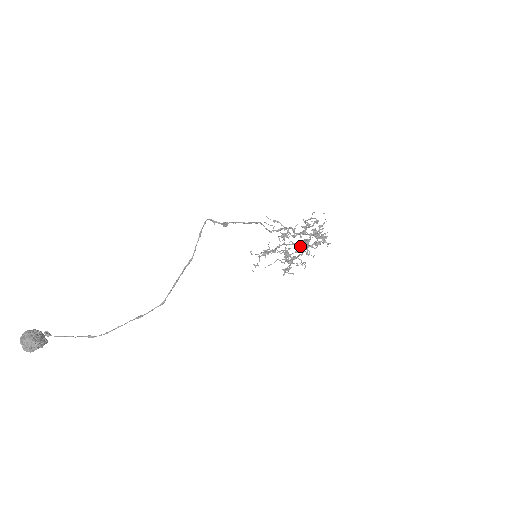
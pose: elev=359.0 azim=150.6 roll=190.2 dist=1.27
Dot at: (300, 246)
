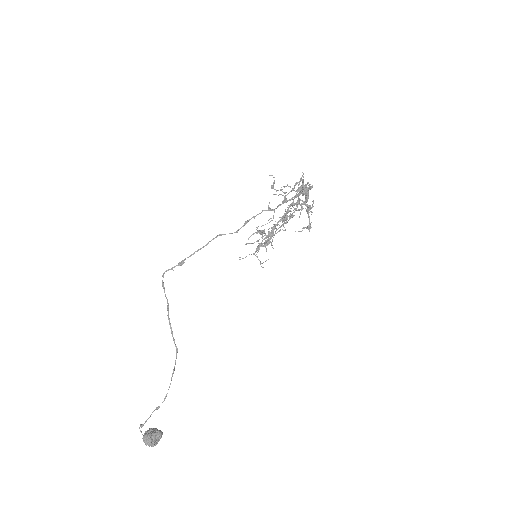
Dot at: (307, 211)
